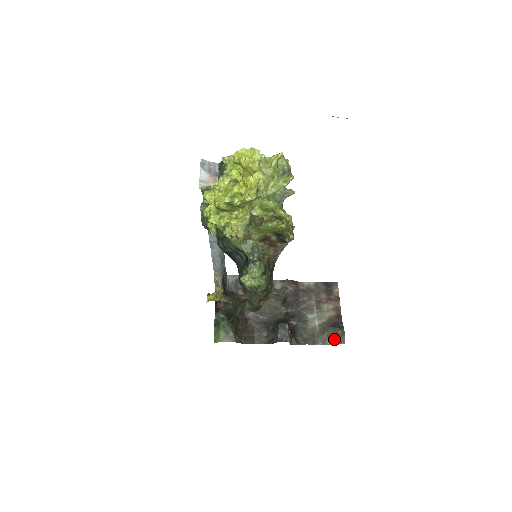
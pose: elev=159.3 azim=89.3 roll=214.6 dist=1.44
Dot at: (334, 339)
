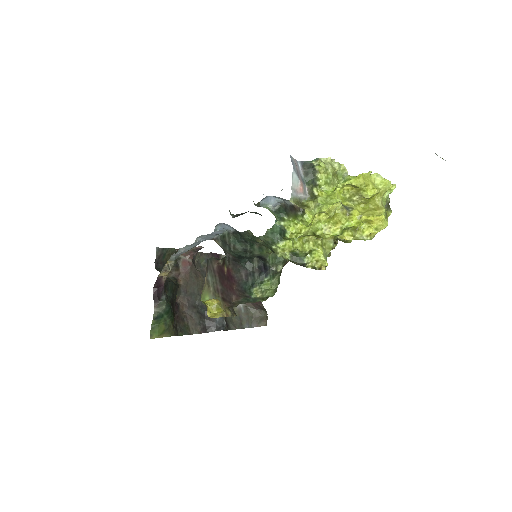
Dot at: (258, 321)
